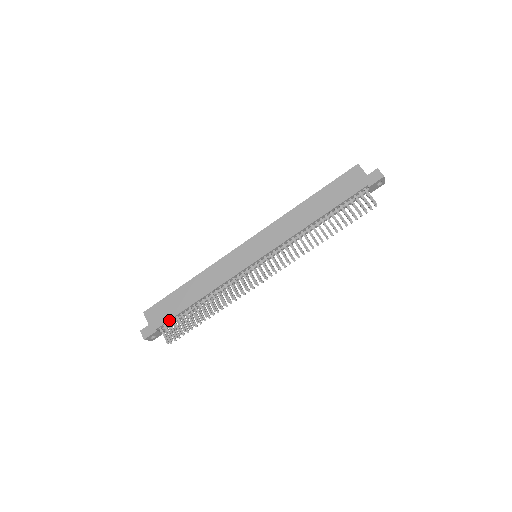
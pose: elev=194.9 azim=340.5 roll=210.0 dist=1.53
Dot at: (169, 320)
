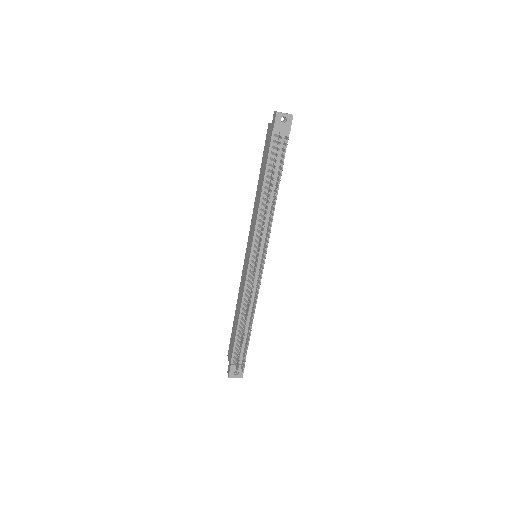
Dot at: (233, 350)
